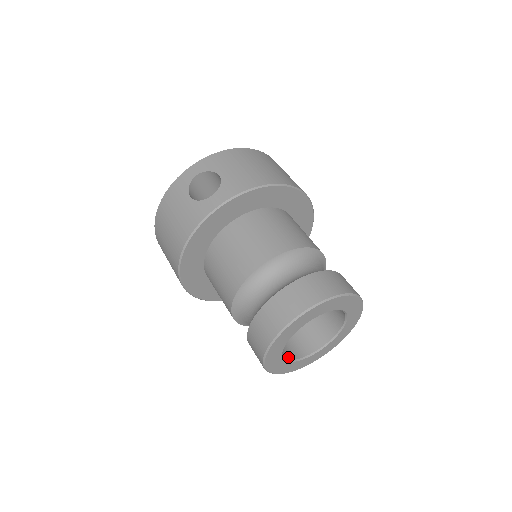
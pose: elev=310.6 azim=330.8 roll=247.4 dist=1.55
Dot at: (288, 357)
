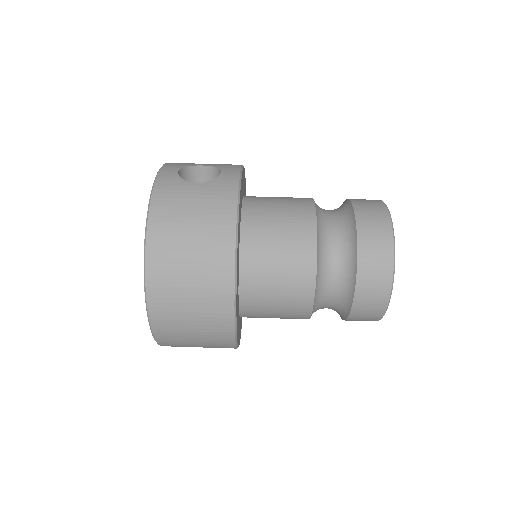
Dot at: occluded
